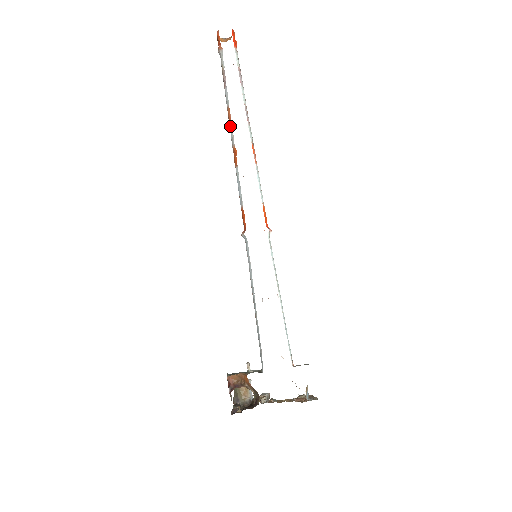
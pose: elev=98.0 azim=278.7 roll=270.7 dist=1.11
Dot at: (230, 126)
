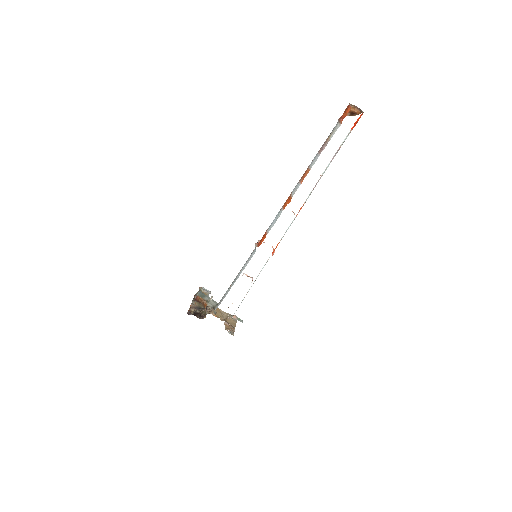
Dot at: (300, 182)
